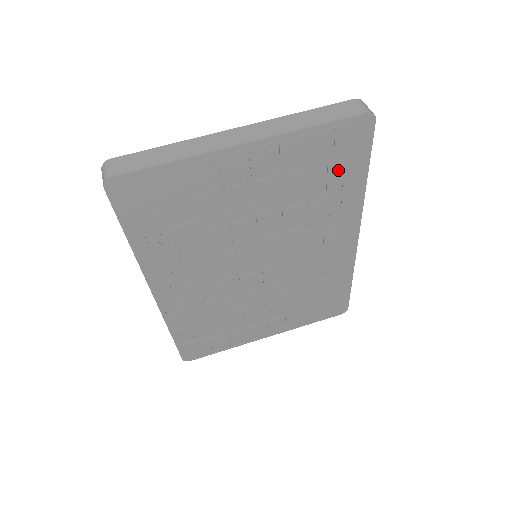
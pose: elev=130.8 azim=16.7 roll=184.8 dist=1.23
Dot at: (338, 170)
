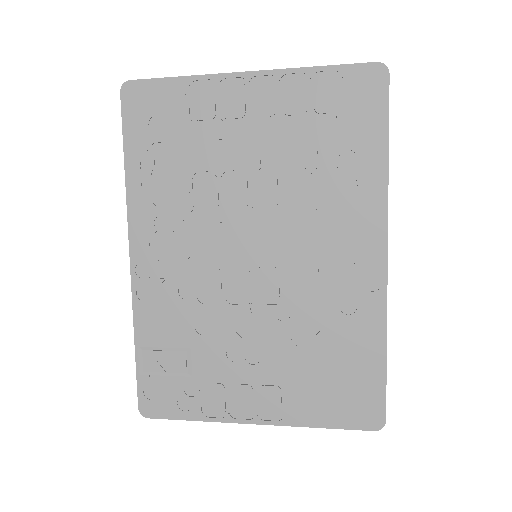
Dot at: (349, 132)
